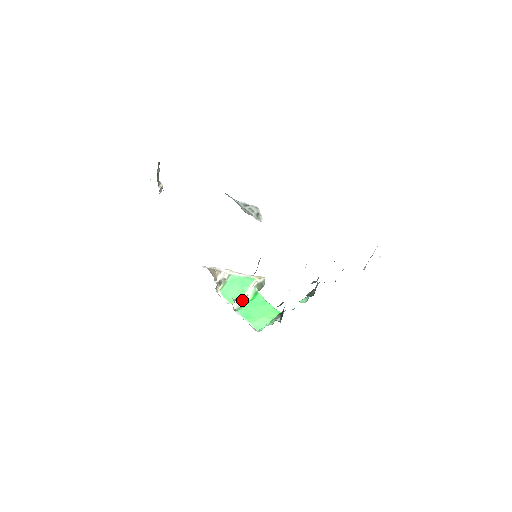
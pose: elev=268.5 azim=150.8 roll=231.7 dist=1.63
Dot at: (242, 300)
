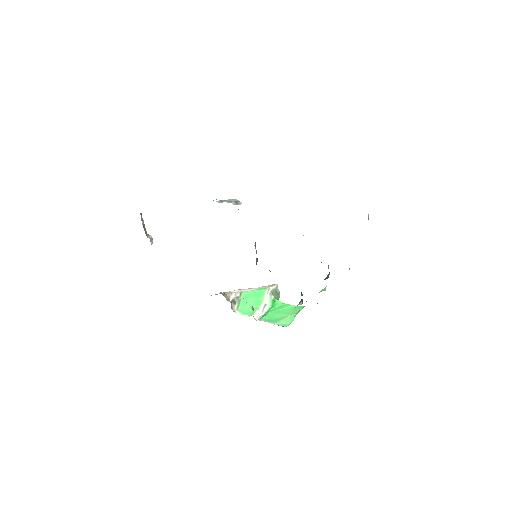
Dot at: (262, 310)
